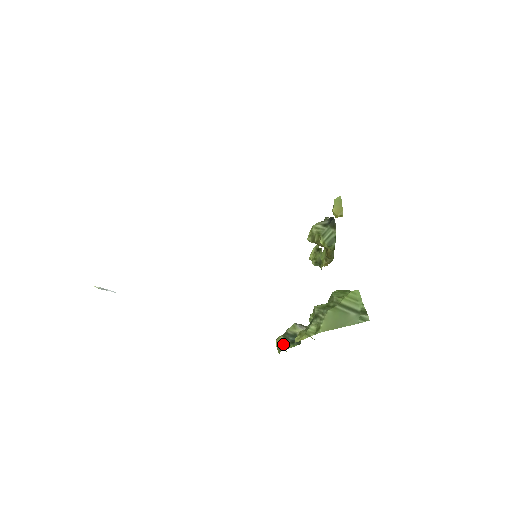
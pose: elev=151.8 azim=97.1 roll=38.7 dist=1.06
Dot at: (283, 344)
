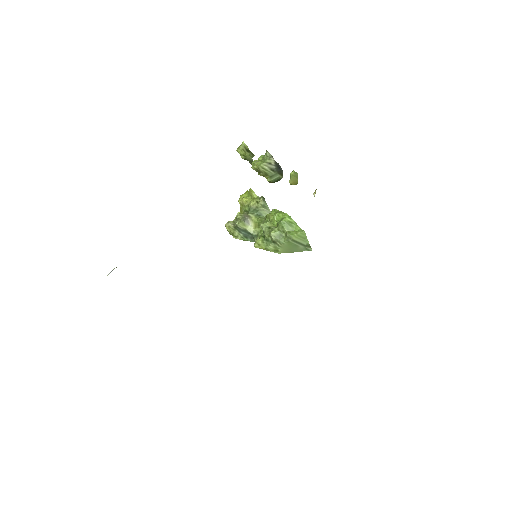
Dot at: (235, 233)
